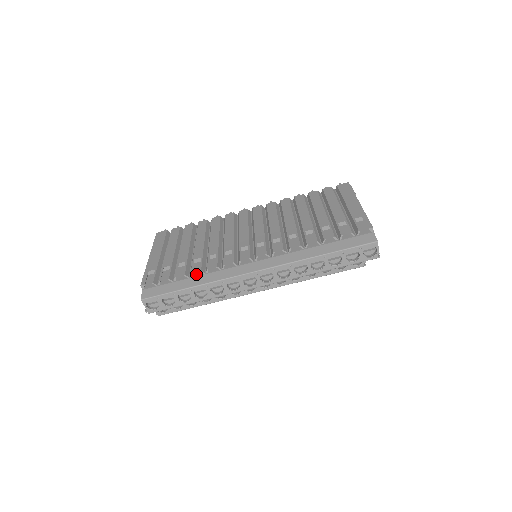
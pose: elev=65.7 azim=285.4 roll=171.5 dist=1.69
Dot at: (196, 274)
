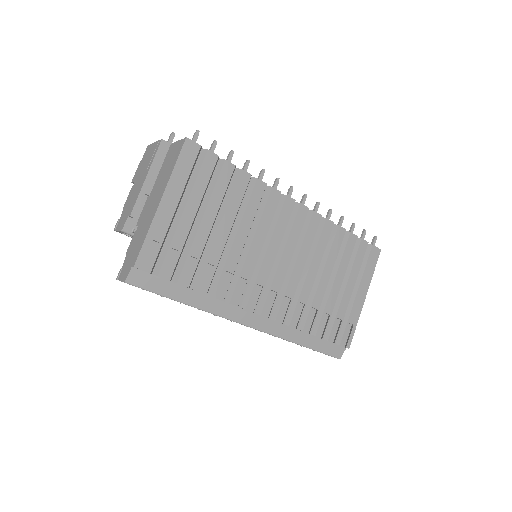
Dot at: (198, 289)
